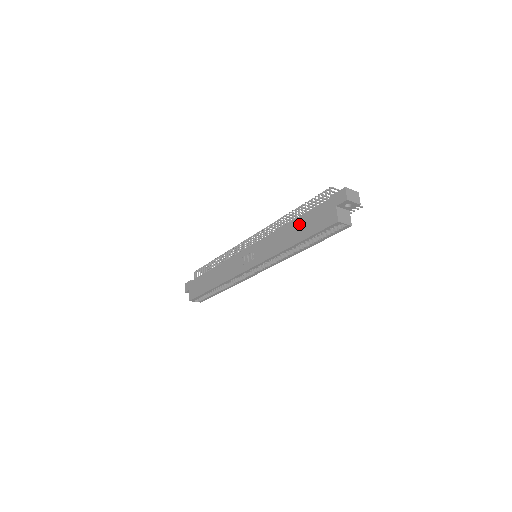
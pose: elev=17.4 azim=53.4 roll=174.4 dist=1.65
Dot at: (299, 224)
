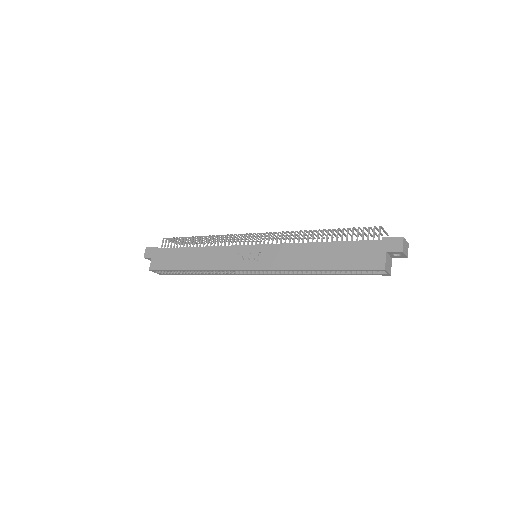
Dot at: (331, 250)
